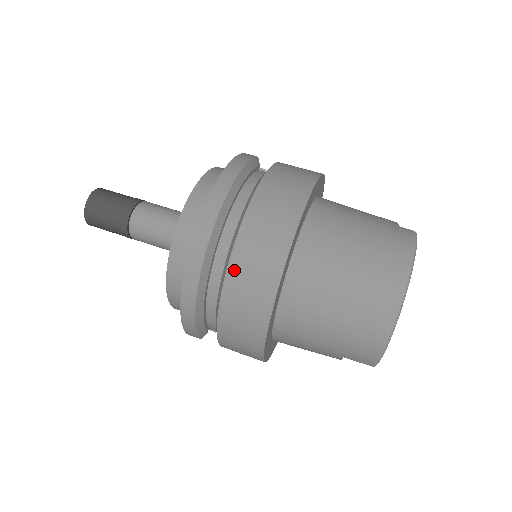
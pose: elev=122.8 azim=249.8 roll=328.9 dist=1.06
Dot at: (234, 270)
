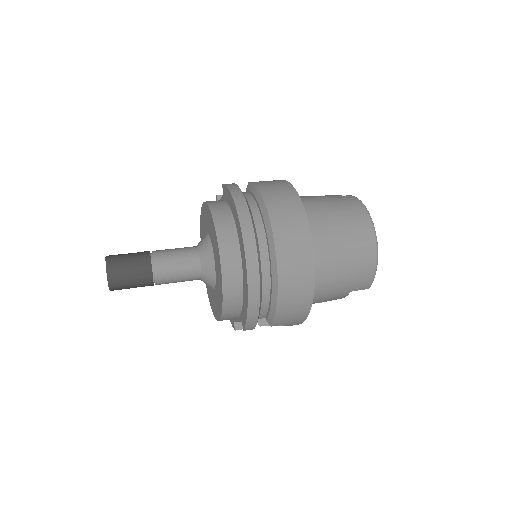
Dot at: (281, 257)
